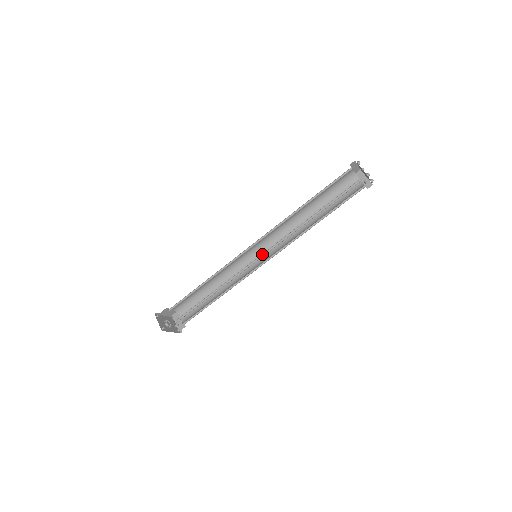
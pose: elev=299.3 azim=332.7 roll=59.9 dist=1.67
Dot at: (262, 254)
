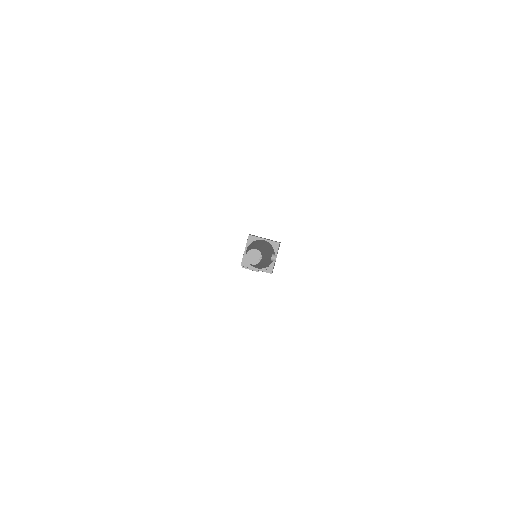
Dot at: occluded
